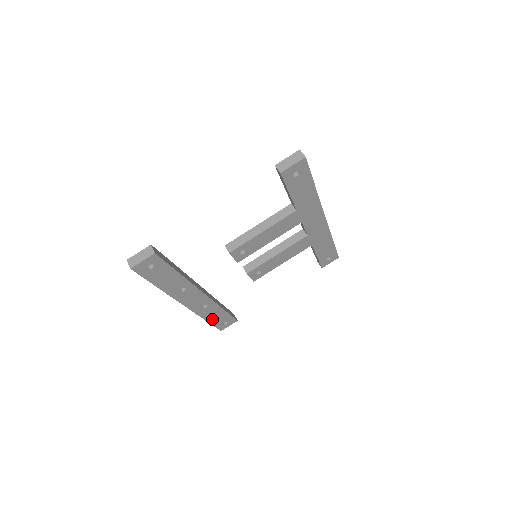
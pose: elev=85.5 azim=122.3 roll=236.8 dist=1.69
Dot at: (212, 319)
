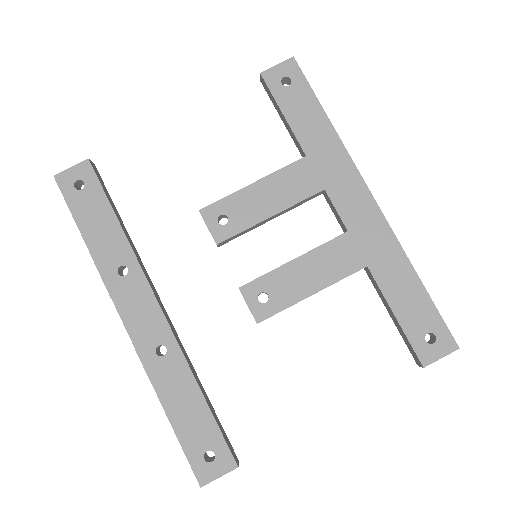
Dot at: (178, 415)
